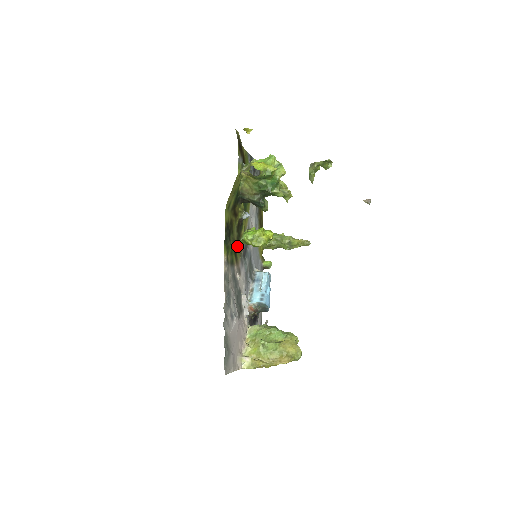
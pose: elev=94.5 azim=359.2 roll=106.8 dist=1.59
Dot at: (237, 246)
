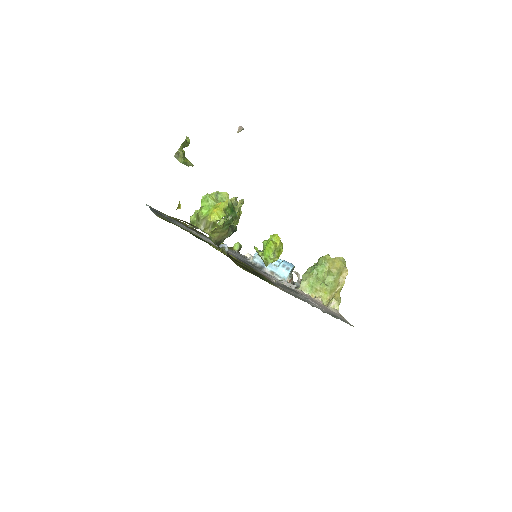
Dot at: occluded
